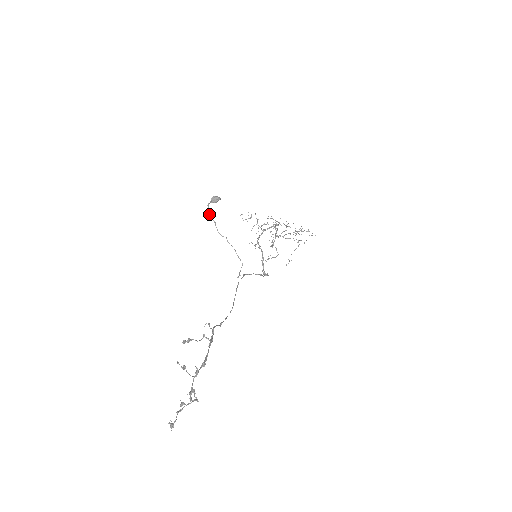
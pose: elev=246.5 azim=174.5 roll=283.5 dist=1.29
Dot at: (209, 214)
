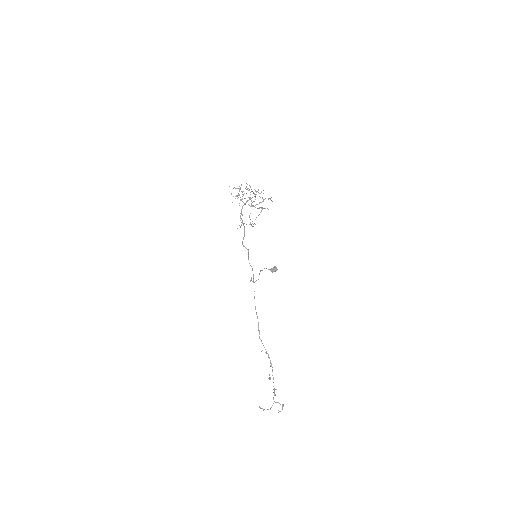
Dot at: occluded
